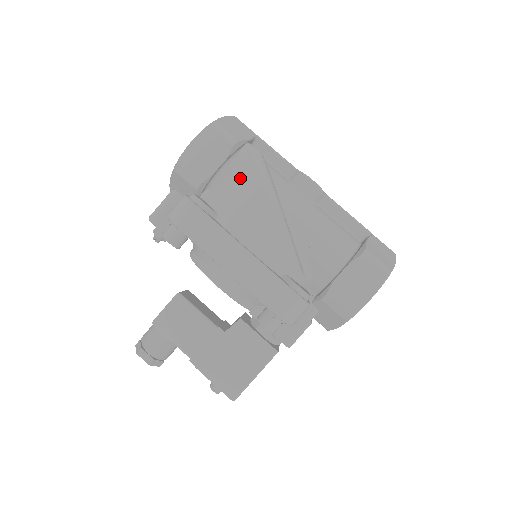
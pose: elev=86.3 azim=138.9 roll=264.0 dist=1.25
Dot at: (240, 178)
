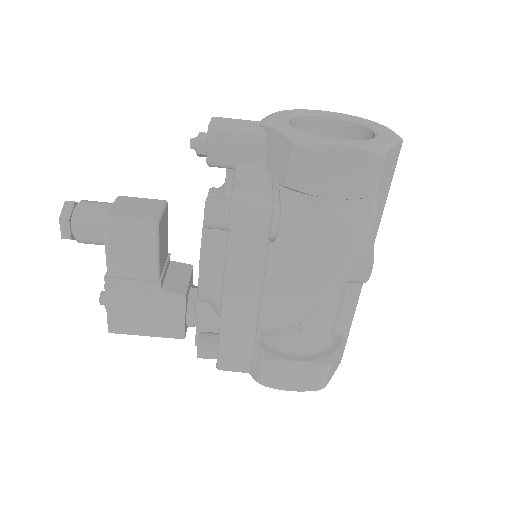
Dot at: (332, 231)
